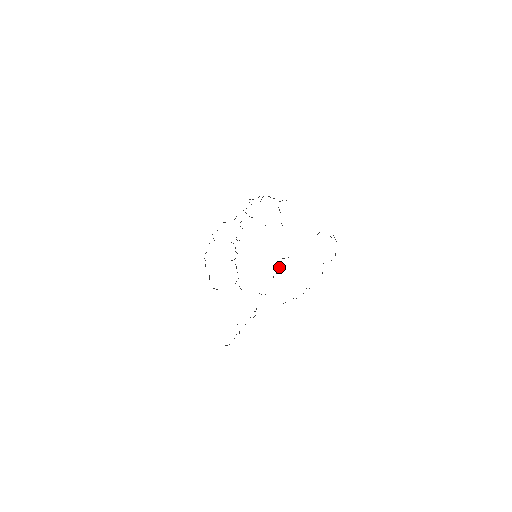
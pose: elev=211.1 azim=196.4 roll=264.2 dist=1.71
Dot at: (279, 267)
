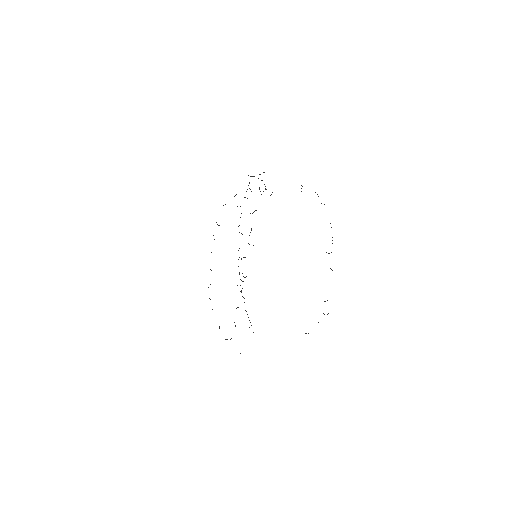
Dot at: occluded
